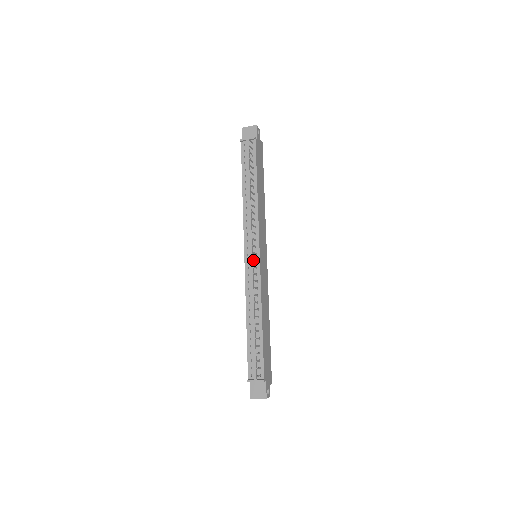
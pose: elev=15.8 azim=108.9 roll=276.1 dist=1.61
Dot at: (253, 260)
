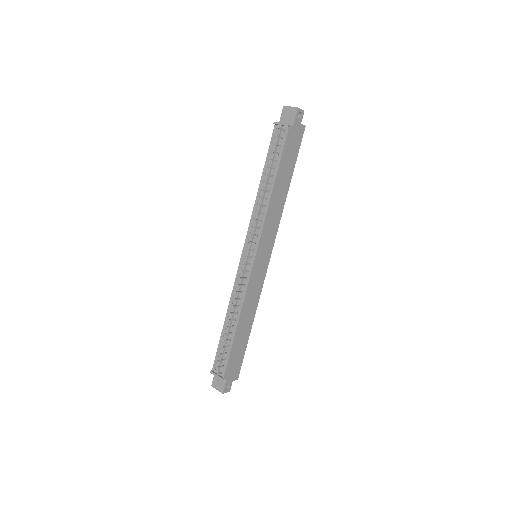
Dot at: (247, 262)
